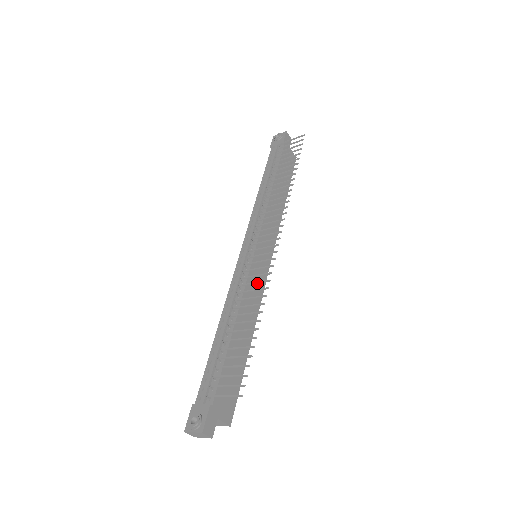
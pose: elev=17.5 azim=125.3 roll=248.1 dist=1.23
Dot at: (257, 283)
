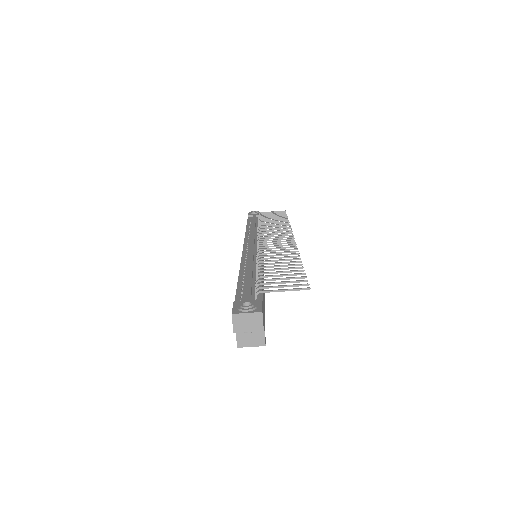
Dot at: (282, 250)
